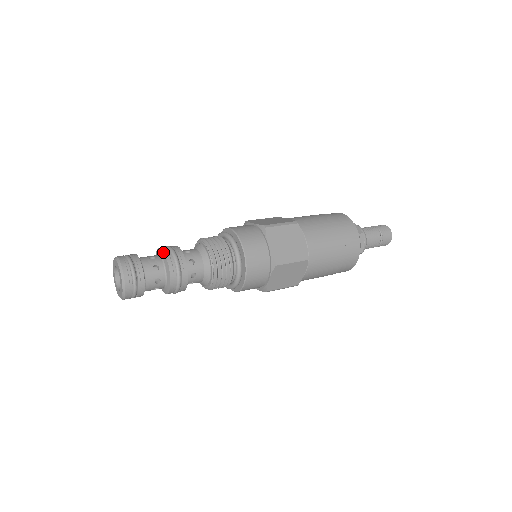
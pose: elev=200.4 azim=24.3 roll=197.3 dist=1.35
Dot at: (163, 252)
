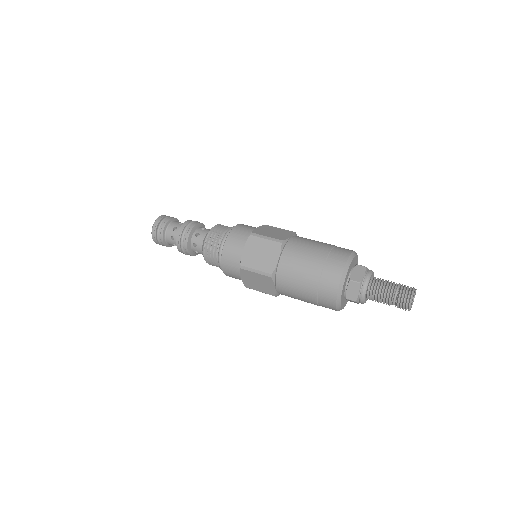
Dot at: occluded
